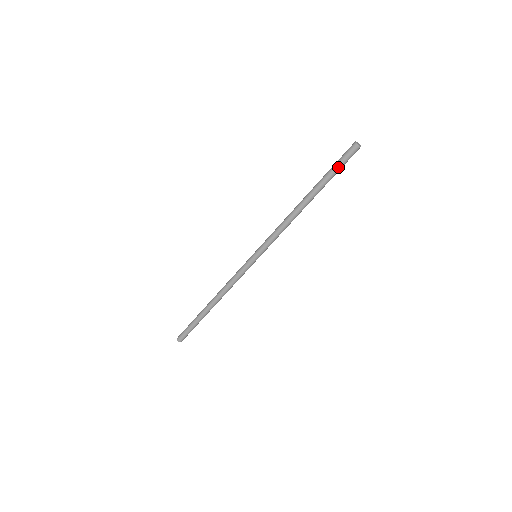
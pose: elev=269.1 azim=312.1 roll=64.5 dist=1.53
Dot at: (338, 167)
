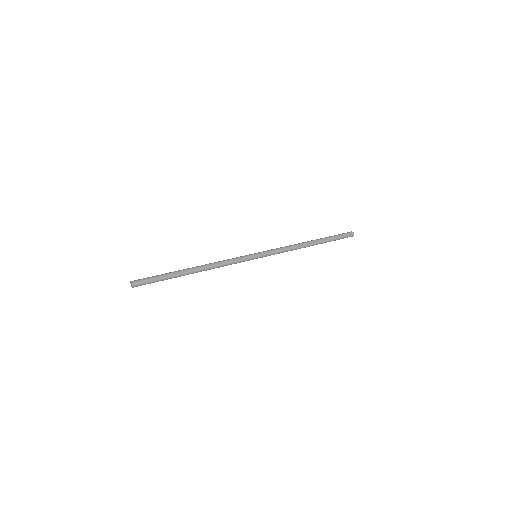
Dot at: (338, 236)
